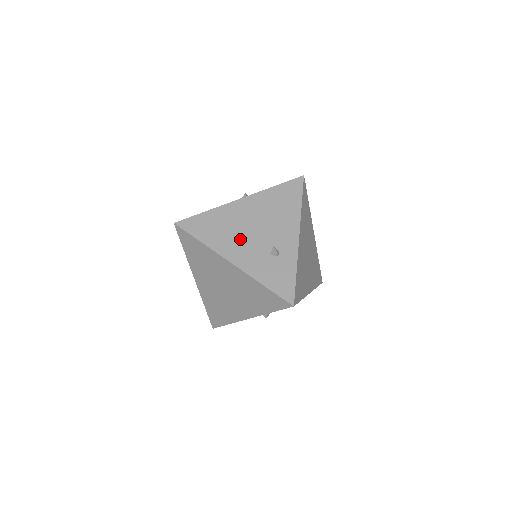
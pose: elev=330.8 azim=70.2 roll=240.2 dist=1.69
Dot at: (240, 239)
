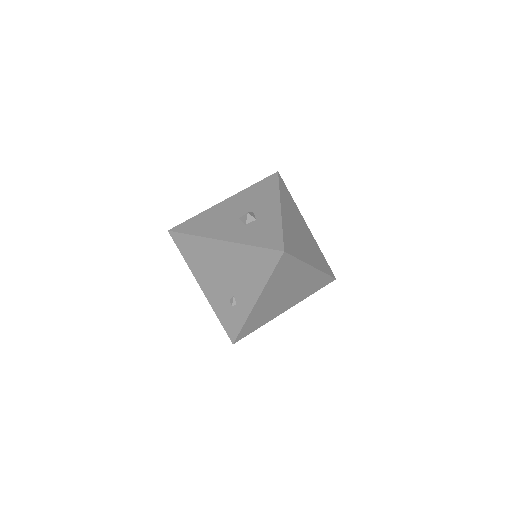
Dot at: (211, 275)
